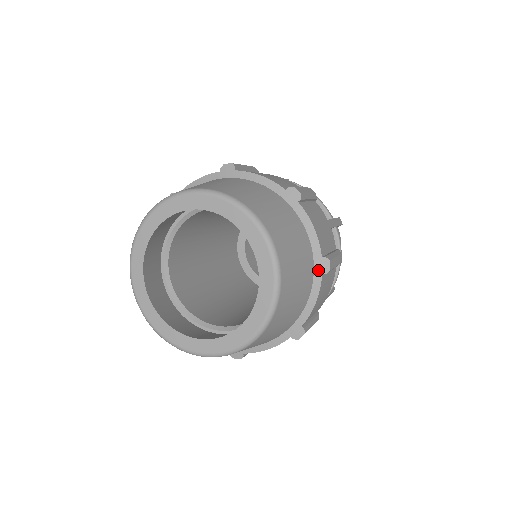
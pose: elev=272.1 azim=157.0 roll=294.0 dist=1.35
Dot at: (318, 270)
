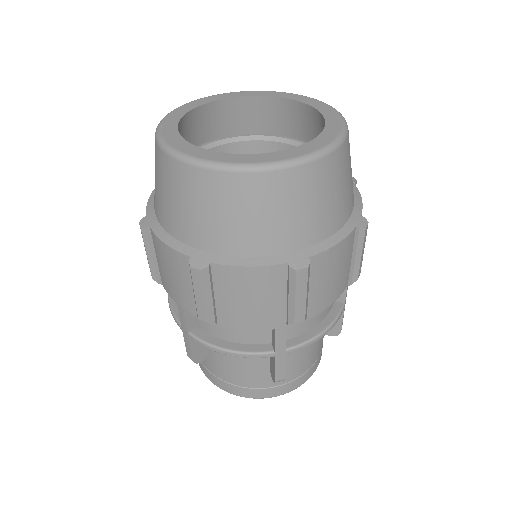
Dot at: occluded
